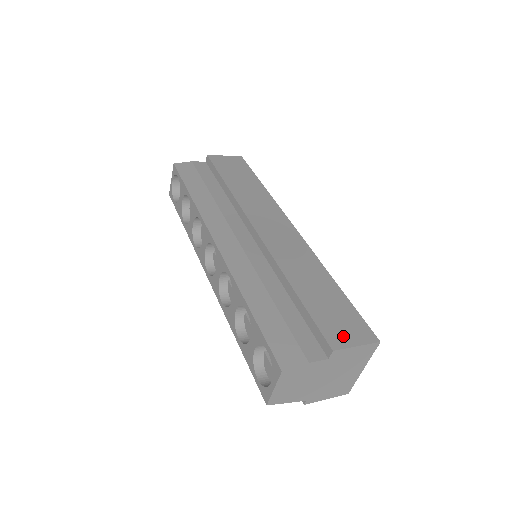
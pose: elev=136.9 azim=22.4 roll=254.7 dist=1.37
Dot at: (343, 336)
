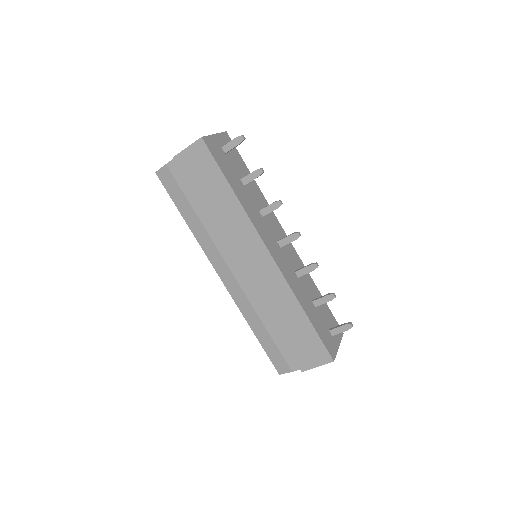
Dot at: (308, 361)
